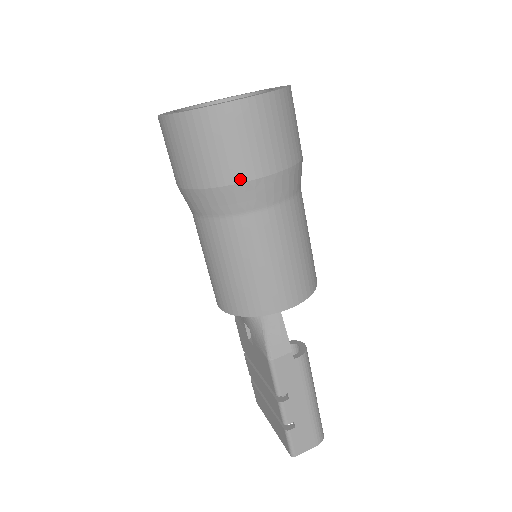
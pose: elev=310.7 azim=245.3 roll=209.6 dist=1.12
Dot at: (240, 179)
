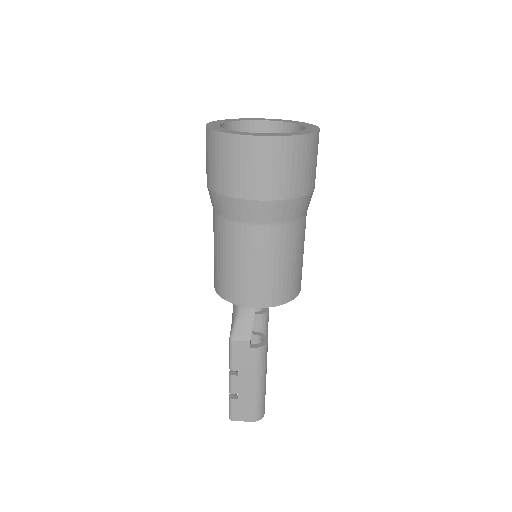
Dot at: (240, 196)
